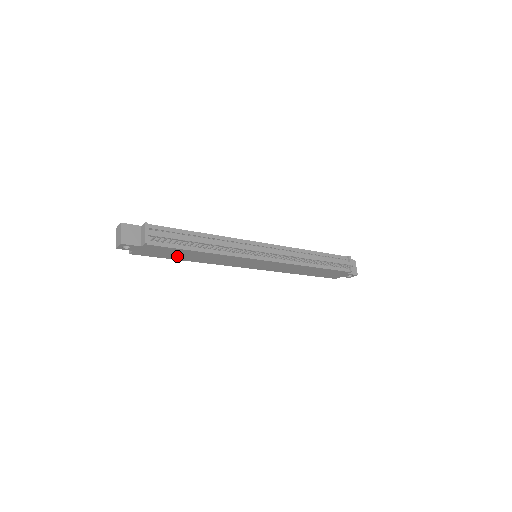
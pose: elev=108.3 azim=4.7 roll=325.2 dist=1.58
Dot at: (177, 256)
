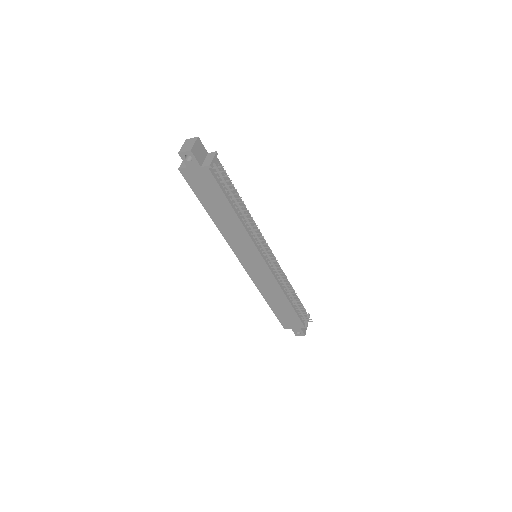
Dot at: (210, 203)
